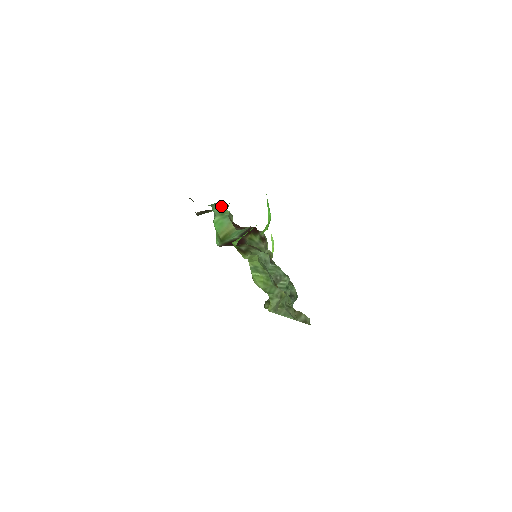
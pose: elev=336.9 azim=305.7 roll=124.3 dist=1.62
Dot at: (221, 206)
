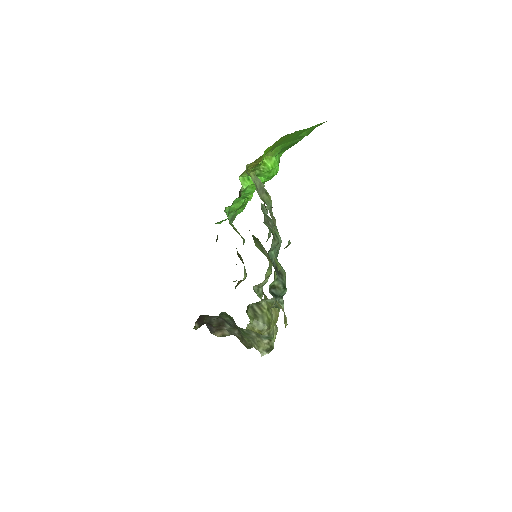
Dot at: occluded
